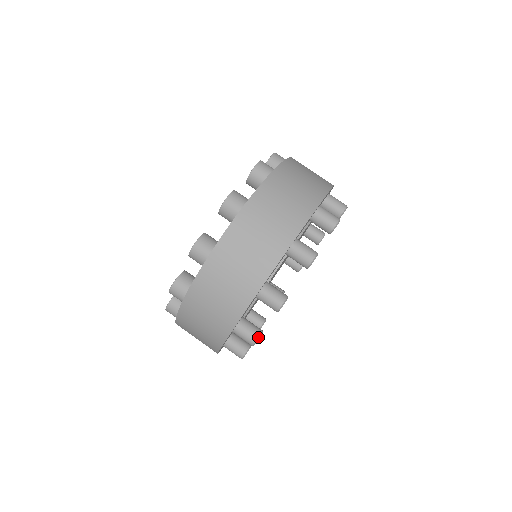
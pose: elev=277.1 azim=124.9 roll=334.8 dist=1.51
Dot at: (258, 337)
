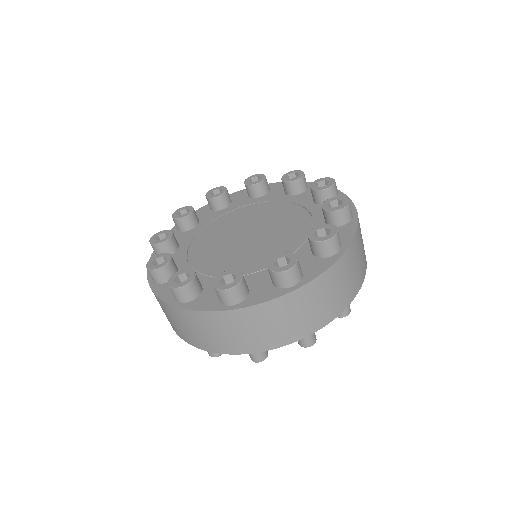
Dot at: occluded
